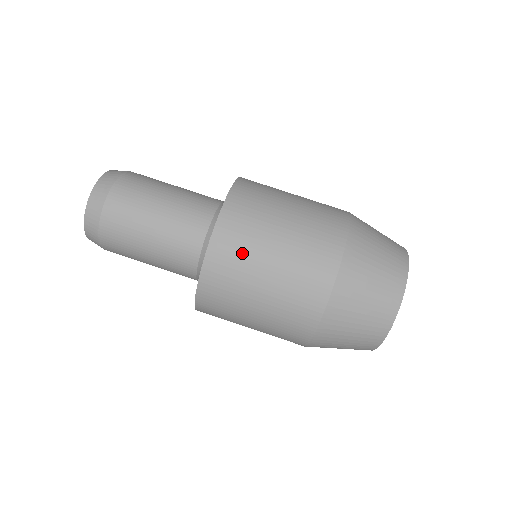
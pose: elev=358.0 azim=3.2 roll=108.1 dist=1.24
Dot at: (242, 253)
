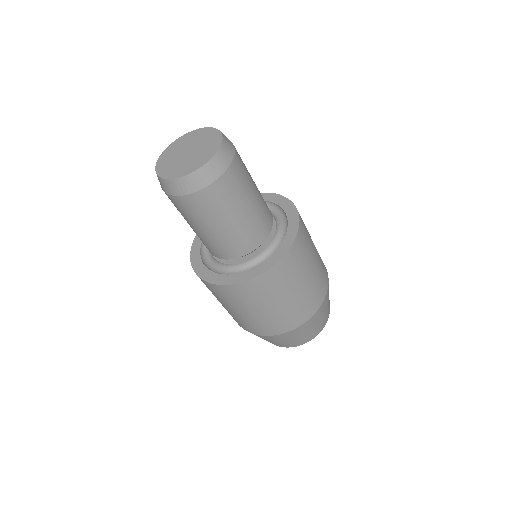
Dot at: (305, 253)
